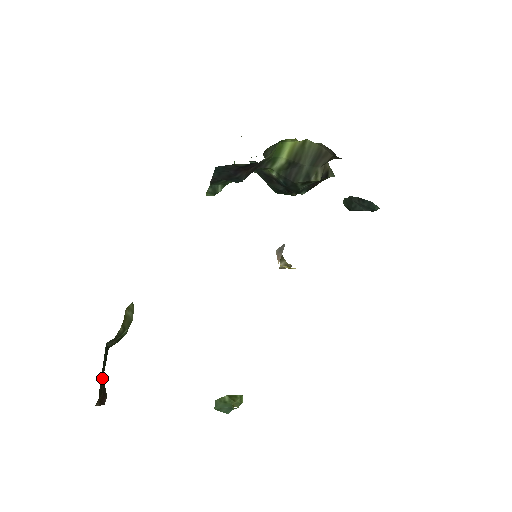
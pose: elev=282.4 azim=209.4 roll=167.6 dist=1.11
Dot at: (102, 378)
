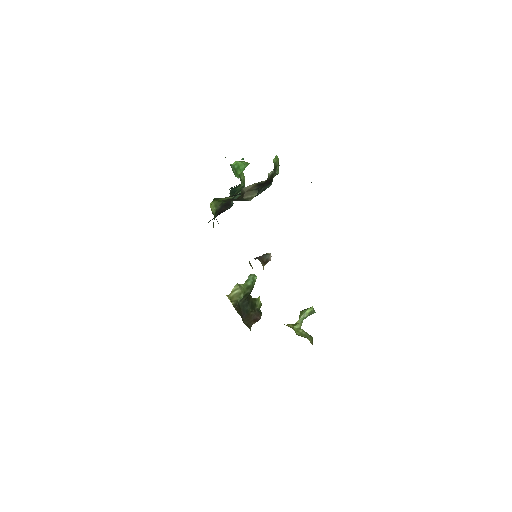
Dot at: (246, 316)
